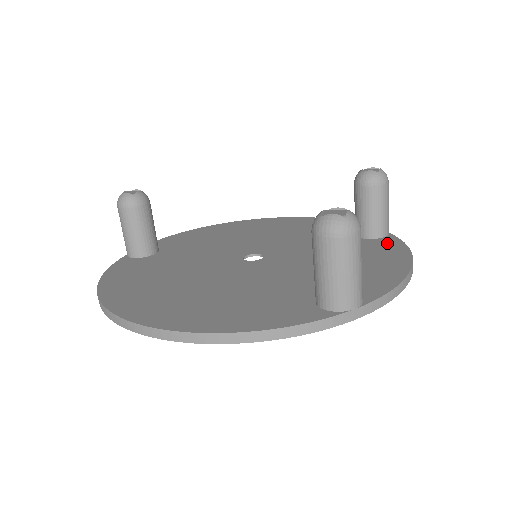
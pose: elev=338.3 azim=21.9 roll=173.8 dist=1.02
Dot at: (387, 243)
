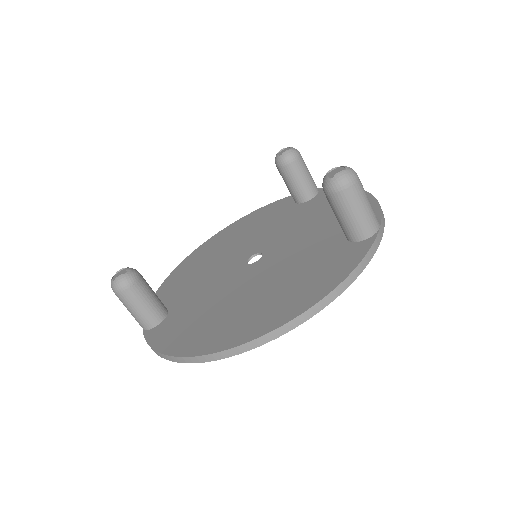
Dot at: occluded
